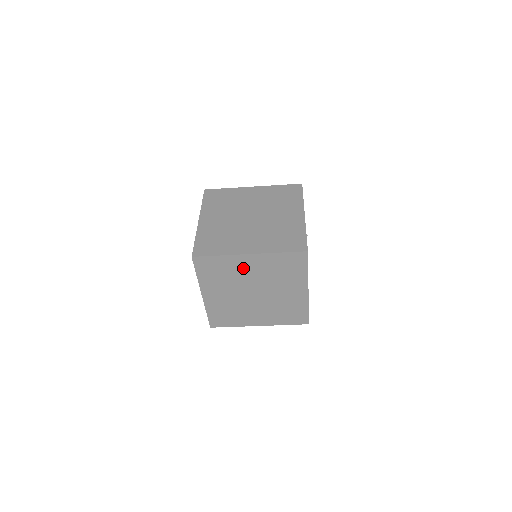
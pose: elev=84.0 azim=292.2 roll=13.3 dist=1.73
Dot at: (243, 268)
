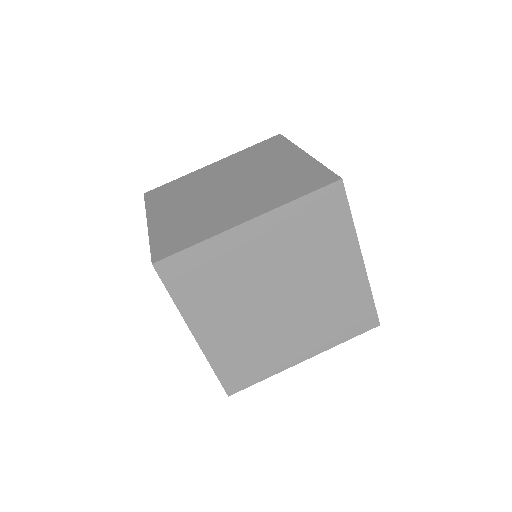
Dot at: (207, 175)
